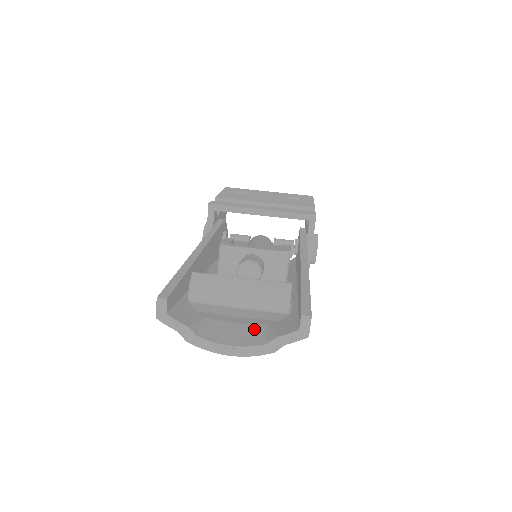
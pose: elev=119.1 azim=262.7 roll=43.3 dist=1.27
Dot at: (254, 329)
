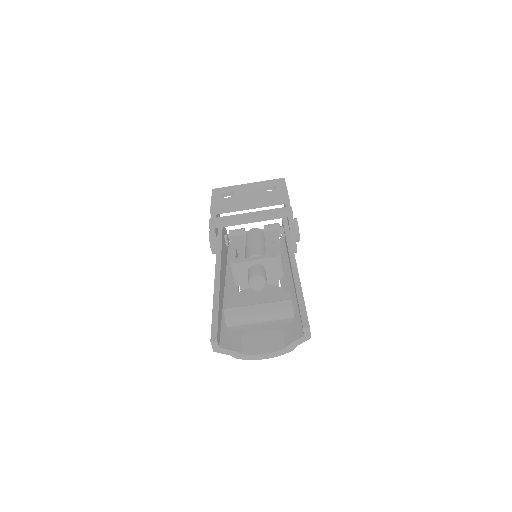
Dot at: (274, 335)
